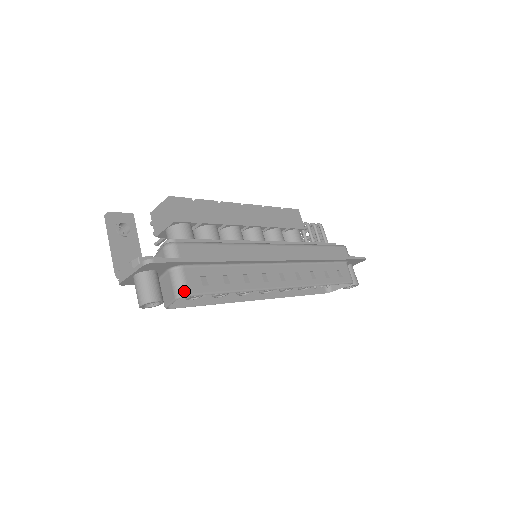
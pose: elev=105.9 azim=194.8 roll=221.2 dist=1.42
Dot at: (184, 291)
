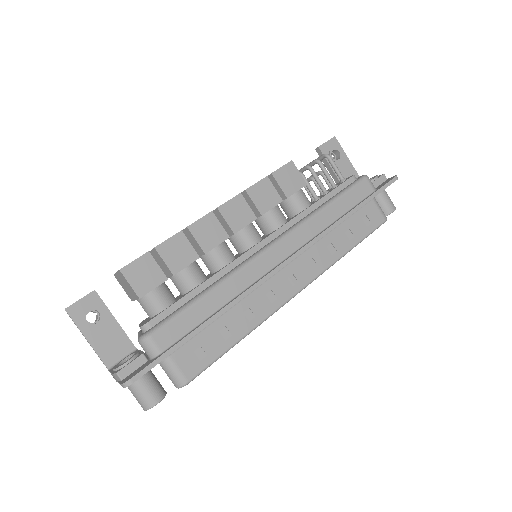
Dot at: (181, 381)
